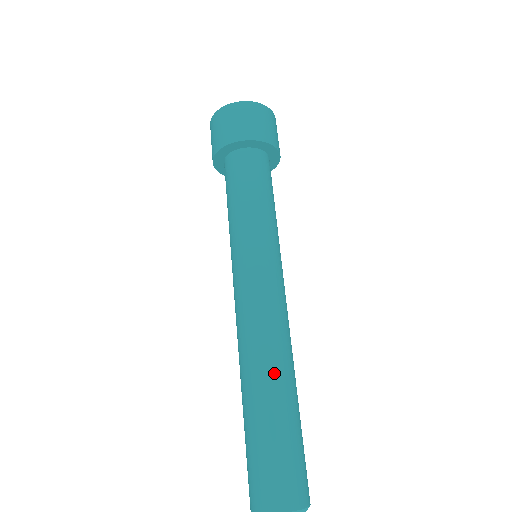
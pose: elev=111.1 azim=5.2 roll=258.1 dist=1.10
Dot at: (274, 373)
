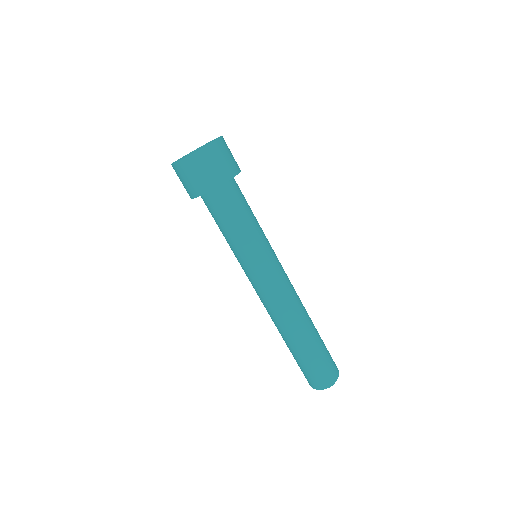
Dot at: (291, 334)
